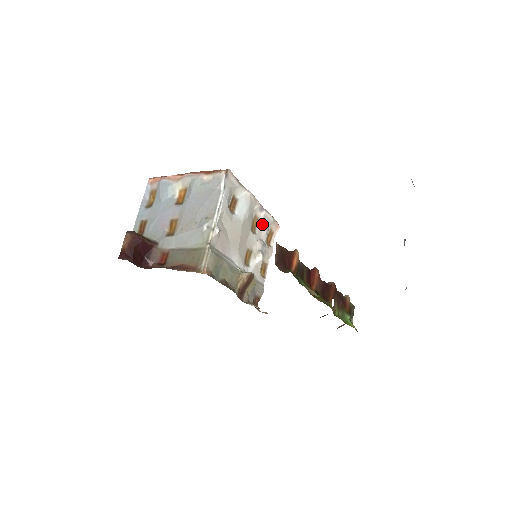
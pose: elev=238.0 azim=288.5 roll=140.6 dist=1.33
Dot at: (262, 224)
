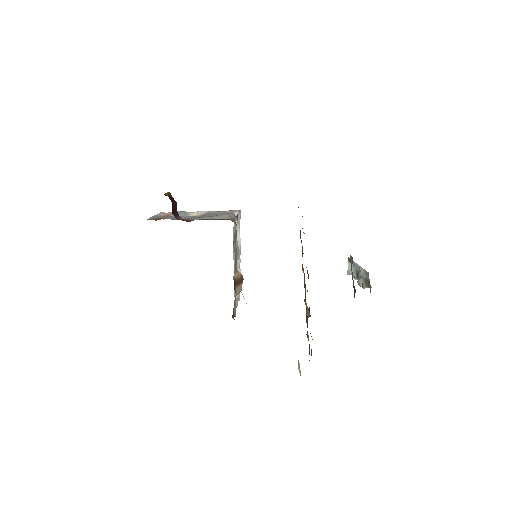
Dot at: occluded
